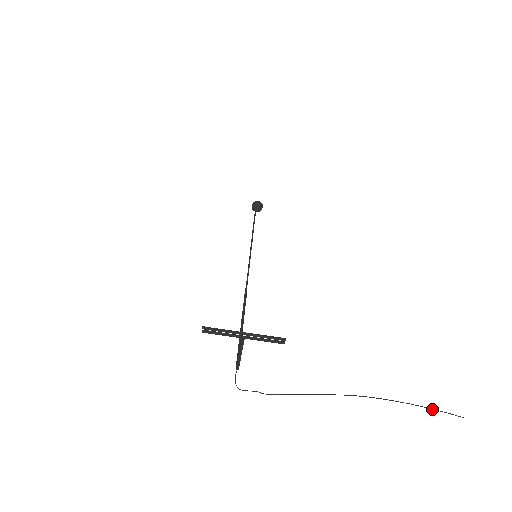
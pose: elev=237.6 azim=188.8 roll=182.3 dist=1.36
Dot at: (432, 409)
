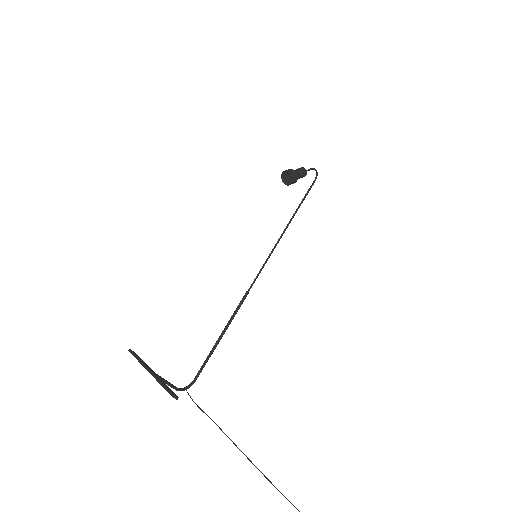
Dot at: out of frame
